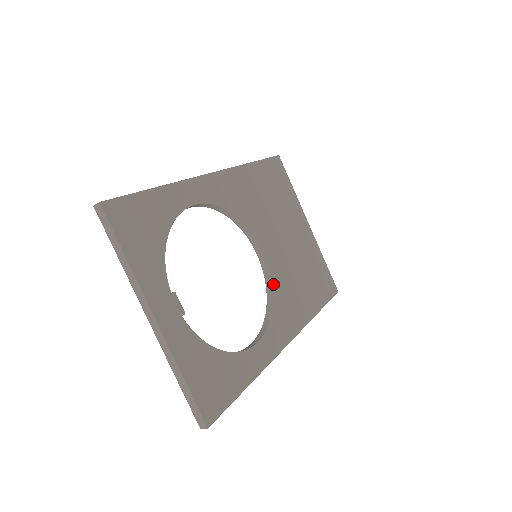
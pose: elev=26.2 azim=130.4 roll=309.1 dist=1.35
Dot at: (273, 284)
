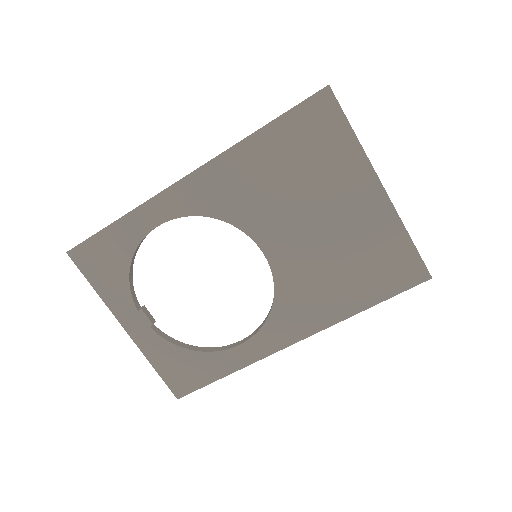
Dot at: (276, 286)
